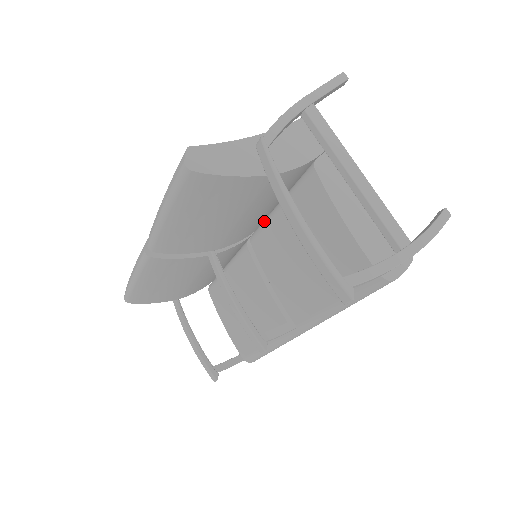
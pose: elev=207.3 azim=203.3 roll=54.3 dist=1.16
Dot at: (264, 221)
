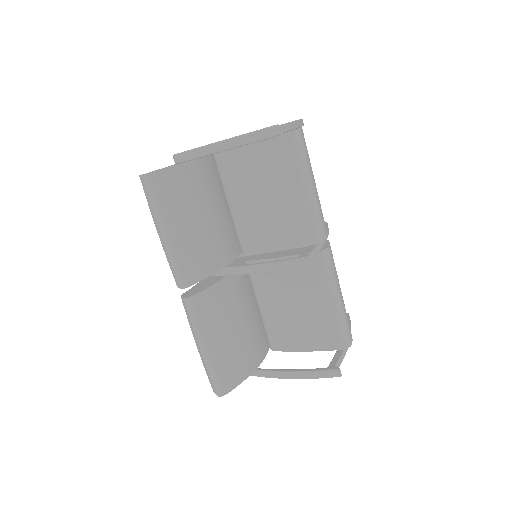
Dot at: occluded
